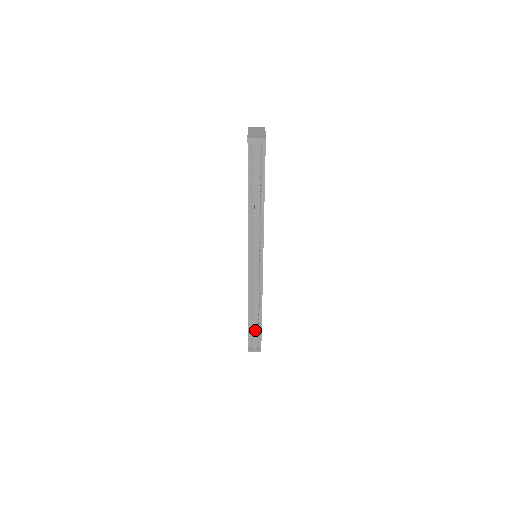
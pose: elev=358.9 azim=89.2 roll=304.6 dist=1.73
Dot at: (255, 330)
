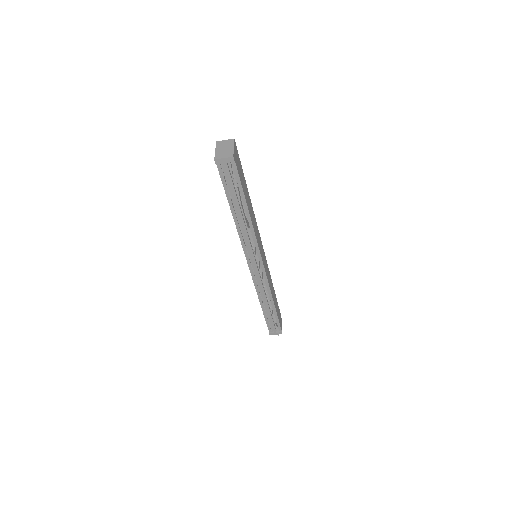
Dot at: (271, 318)
